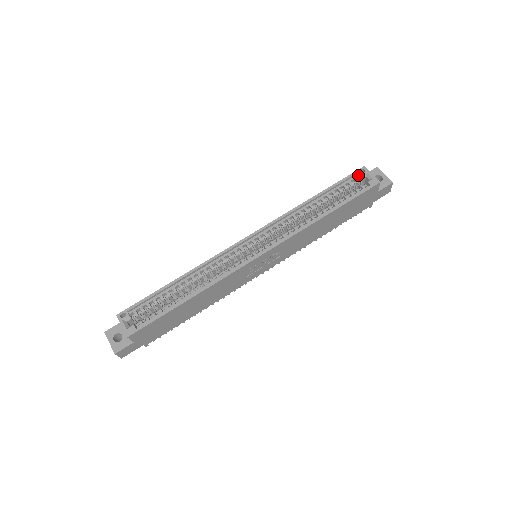
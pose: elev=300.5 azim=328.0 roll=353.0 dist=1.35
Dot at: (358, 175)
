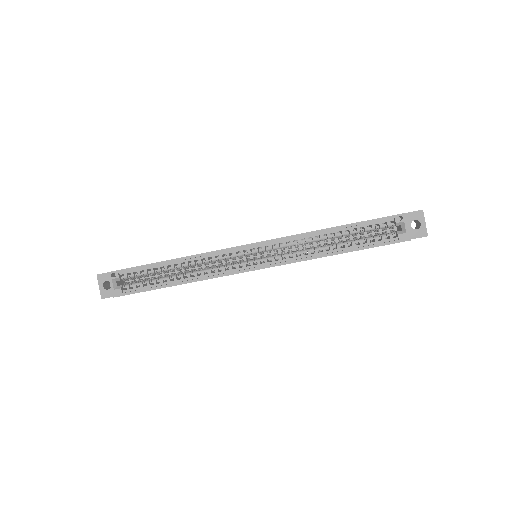
Dot at: (394, 219)
